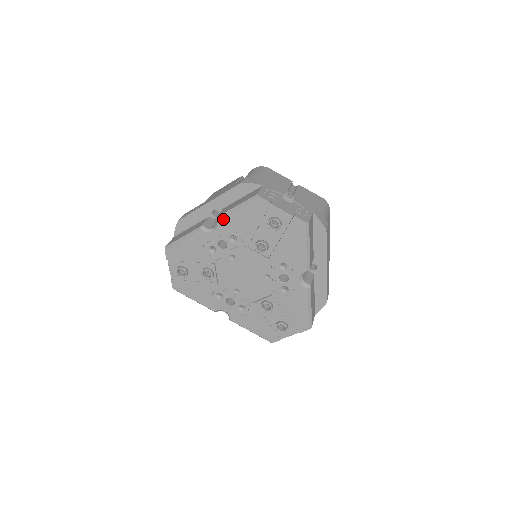
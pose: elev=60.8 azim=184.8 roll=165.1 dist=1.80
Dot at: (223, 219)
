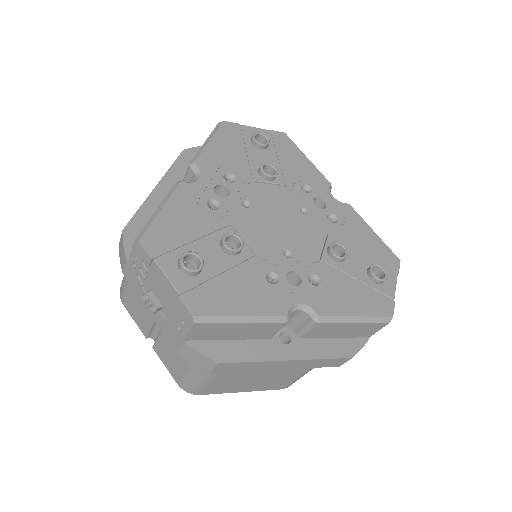
Dot at: (201, 158)
